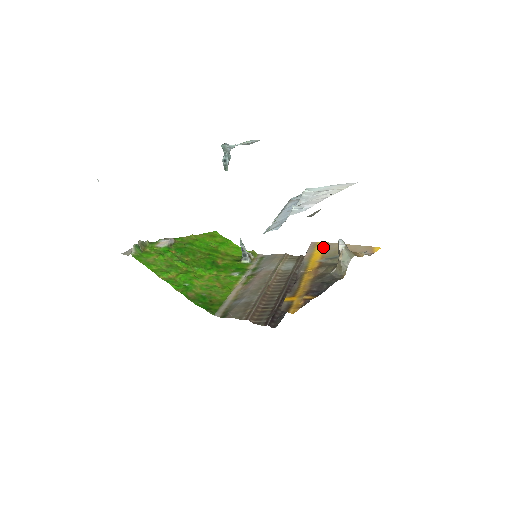
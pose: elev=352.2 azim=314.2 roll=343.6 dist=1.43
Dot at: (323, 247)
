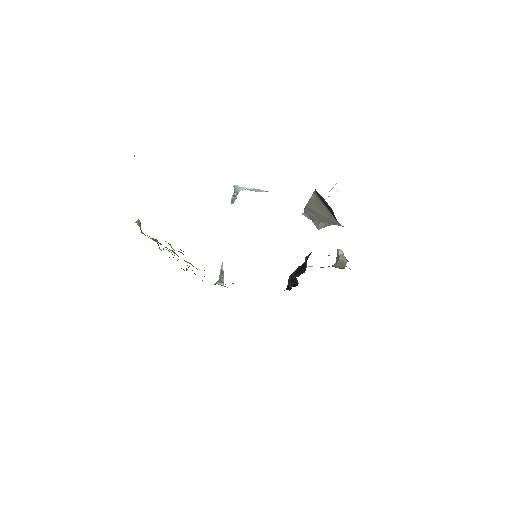
Dot at: occluded
